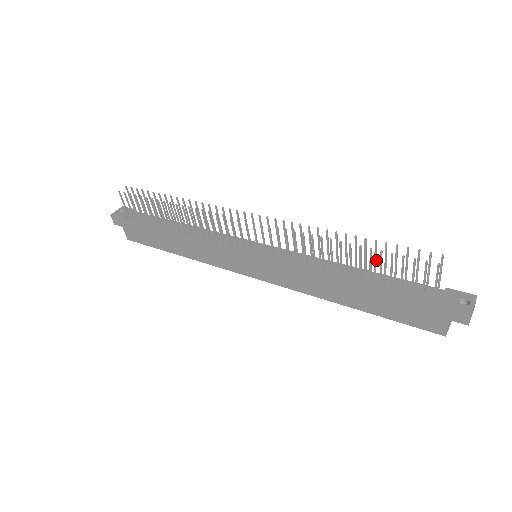
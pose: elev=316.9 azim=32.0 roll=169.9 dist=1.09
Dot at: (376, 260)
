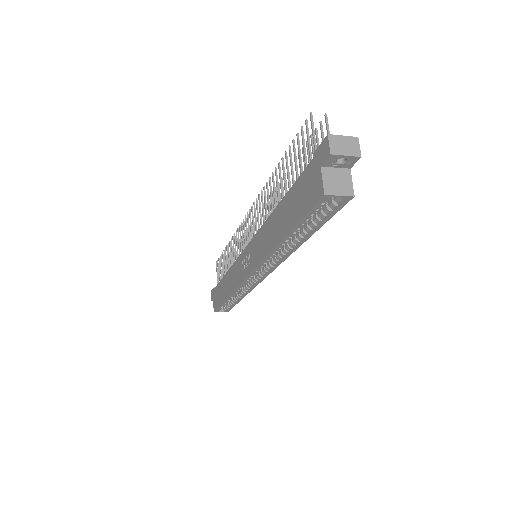
Dot at: occluded
